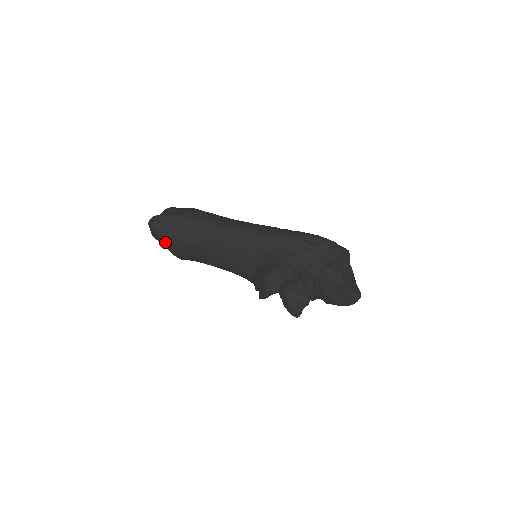
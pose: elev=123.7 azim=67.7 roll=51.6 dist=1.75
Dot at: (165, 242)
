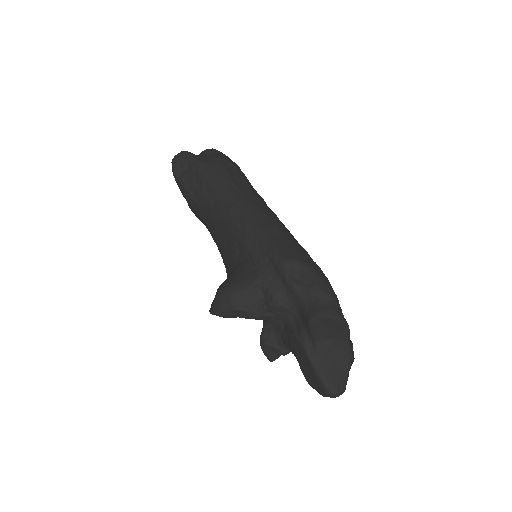
Dot at: (179, 186)
